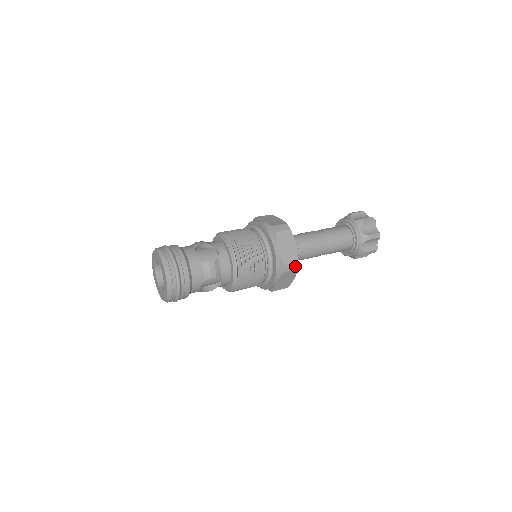
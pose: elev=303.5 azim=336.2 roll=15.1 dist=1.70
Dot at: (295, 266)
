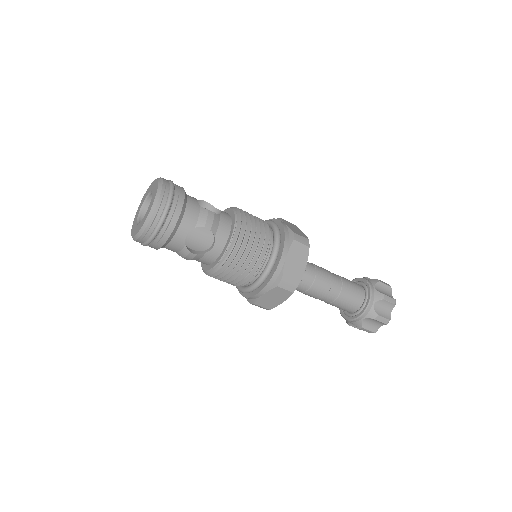
Dot at: (264, 308)
